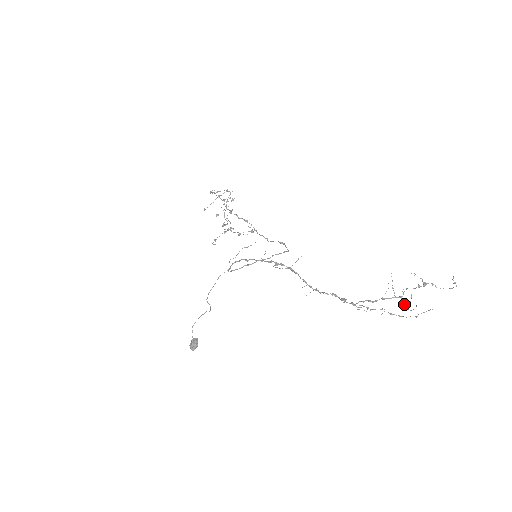
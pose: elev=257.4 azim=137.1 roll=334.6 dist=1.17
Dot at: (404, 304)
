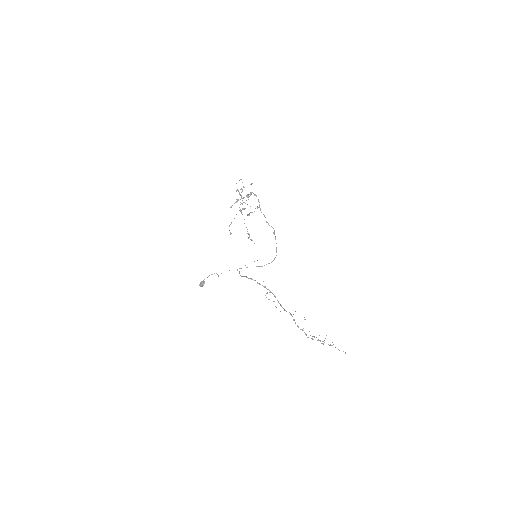
Dot at: occluded
